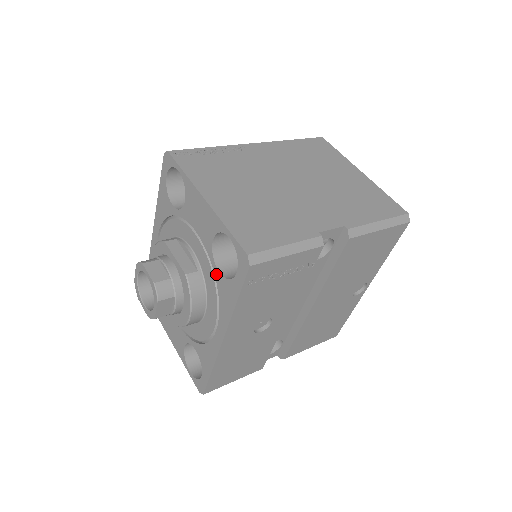
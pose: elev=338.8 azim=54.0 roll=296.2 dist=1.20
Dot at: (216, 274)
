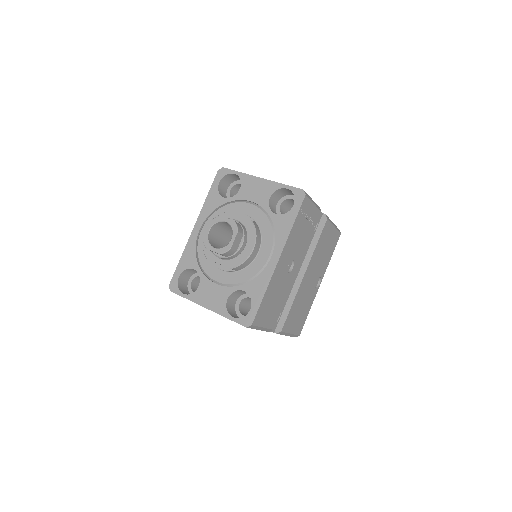
Dot at: (273, 217)
